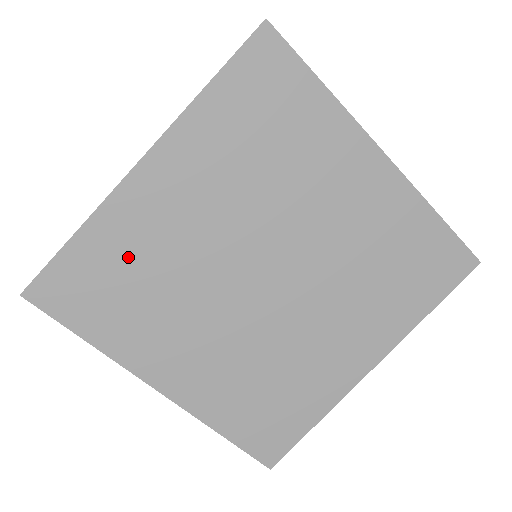
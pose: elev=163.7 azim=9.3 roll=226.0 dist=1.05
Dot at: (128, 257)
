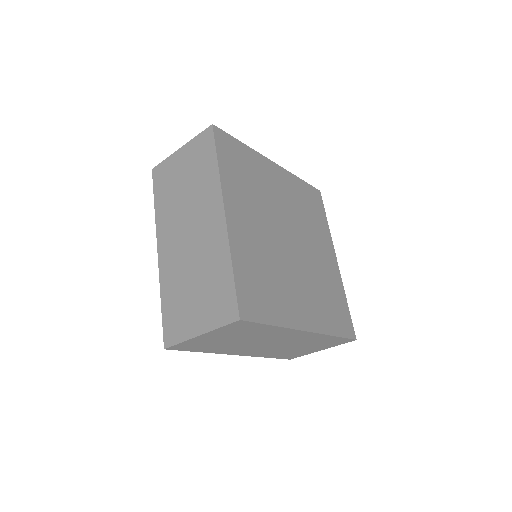
Dot at: (253, 264)
